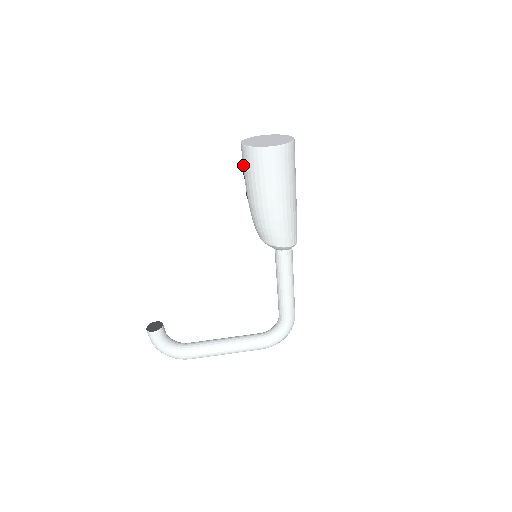
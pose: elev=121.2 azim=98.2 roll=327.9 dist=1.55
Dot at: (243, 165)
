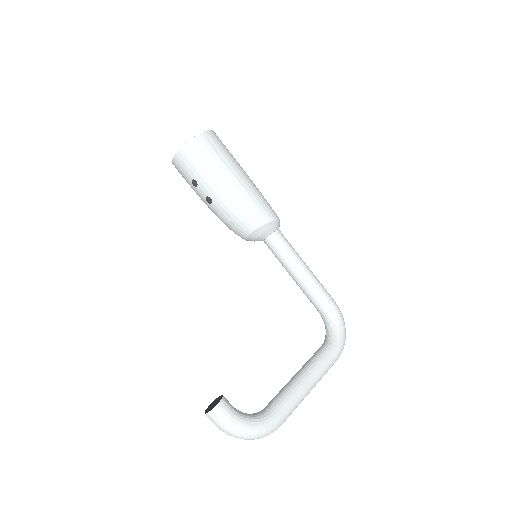
Dot at: (188, 172)
